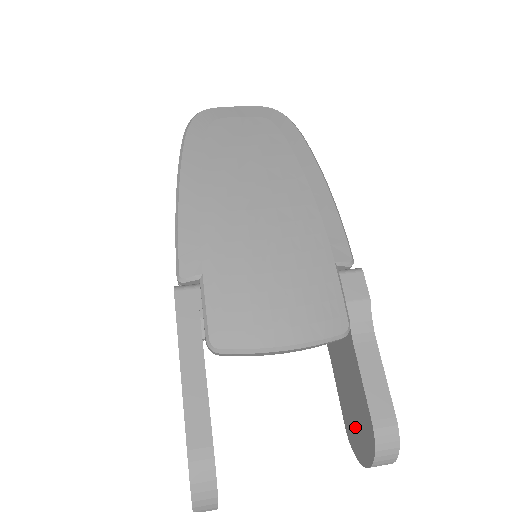
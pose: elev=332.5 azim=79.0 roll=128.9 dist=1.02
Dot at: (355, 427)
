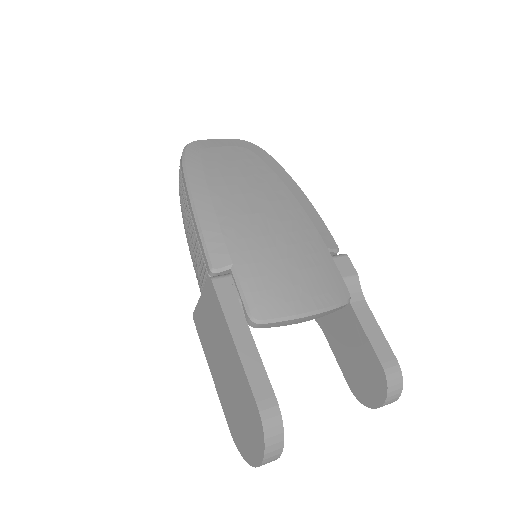
Dot at: (362, 380)
